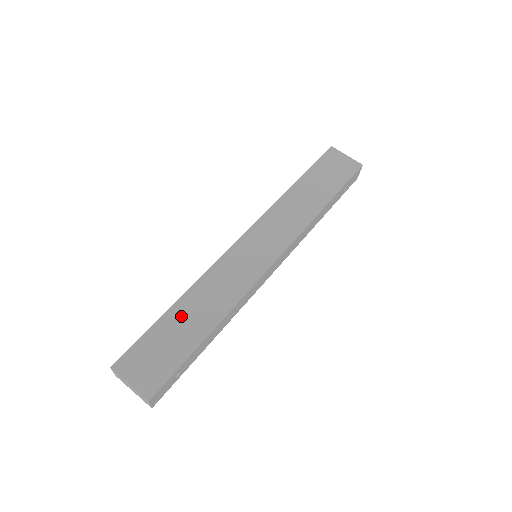
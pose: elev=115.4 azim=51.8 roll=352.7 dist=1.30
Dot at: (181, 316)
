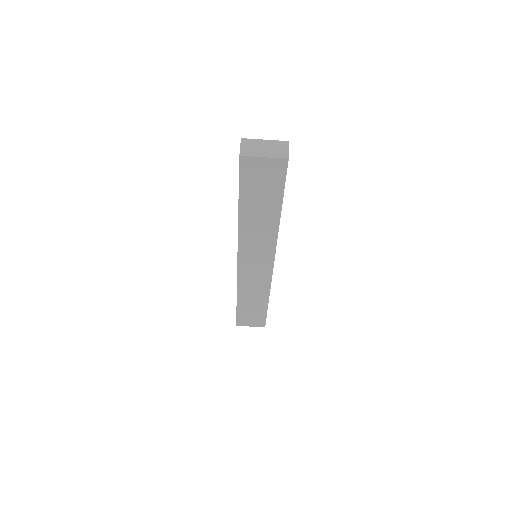
Dot at: (246, 304)
